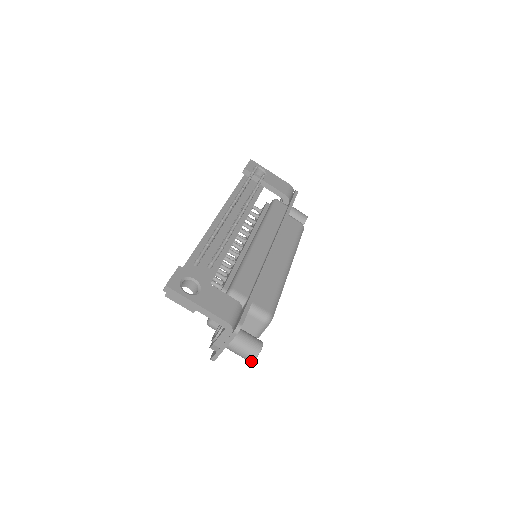
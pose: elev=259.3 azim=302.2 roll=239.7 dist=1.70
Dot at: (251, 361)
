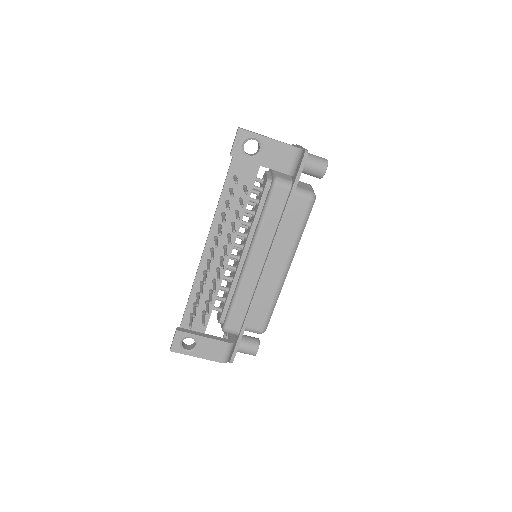
Dot at: occluded
